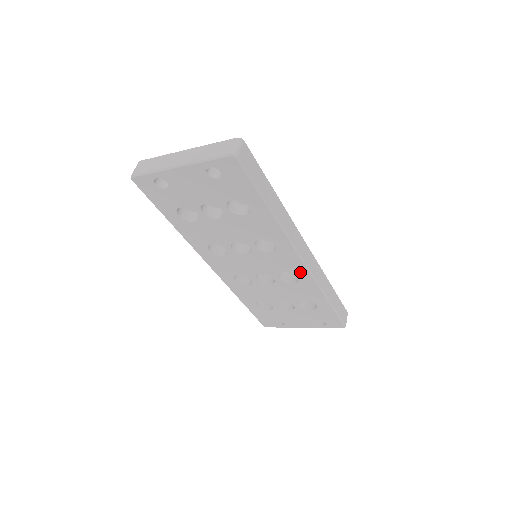
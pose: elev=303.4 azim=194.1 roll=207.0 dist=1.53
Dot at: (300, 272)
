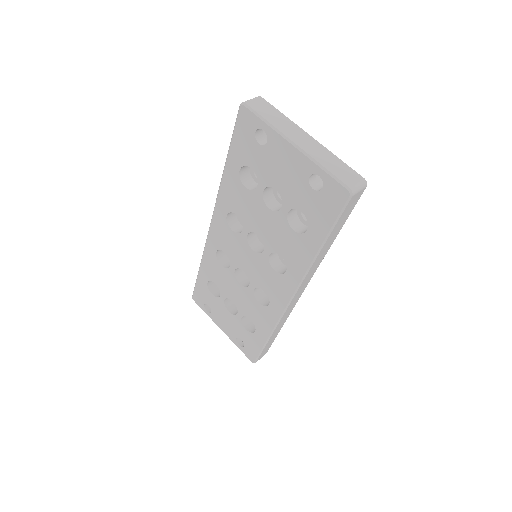
Dot at: (276, 304)
